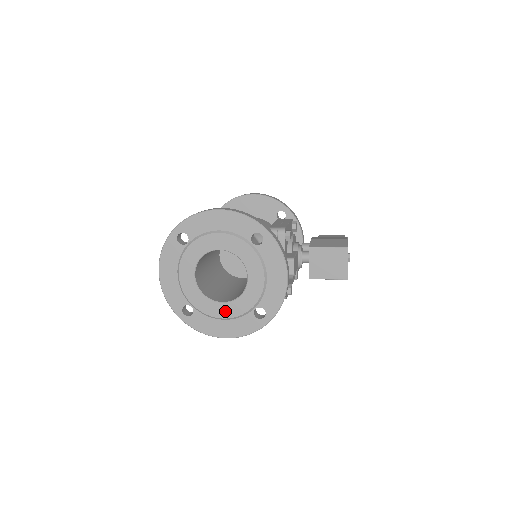
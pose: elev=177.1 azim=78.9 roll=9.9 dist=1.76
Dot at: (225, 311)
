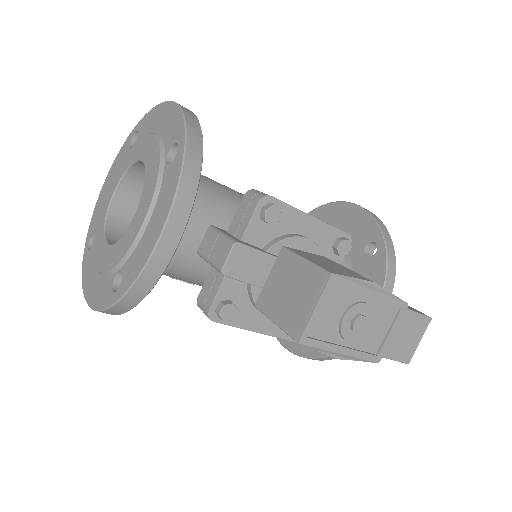
Dot at: (102, 257)
